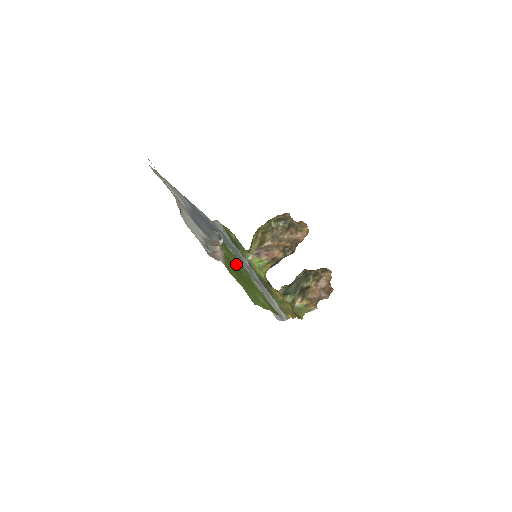
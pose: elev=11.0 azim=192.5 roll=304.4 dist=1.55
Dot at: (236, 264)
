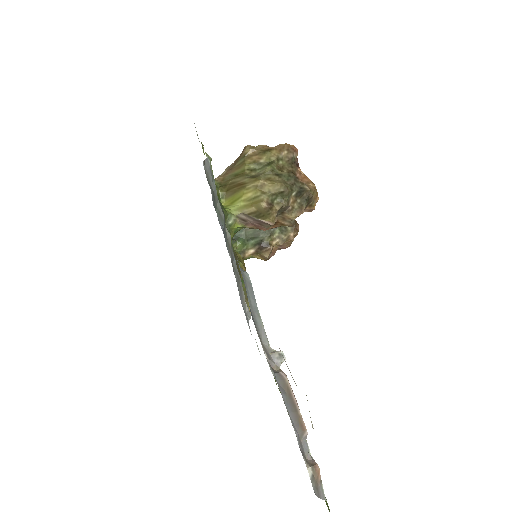
Dot at: occluded
